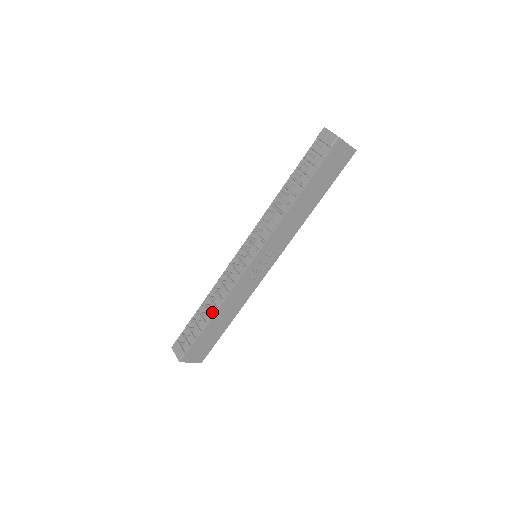
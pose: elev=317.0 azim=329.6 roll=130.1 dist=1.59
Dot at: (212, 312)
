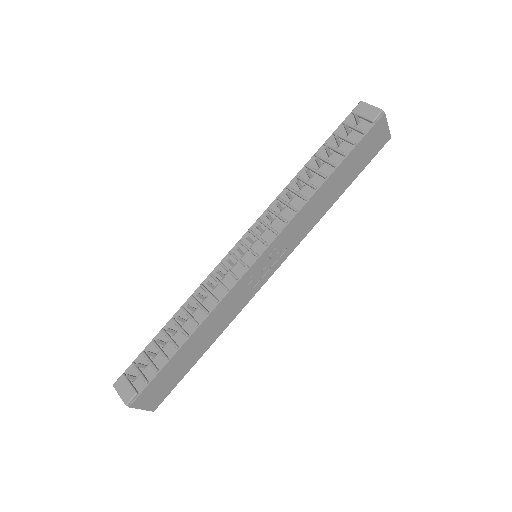
Dot at: (188, 330)
